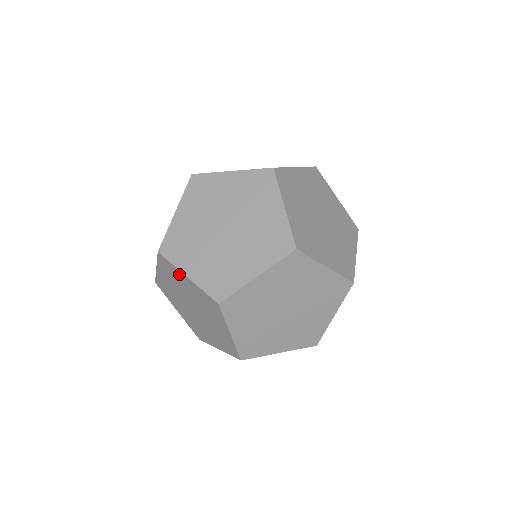
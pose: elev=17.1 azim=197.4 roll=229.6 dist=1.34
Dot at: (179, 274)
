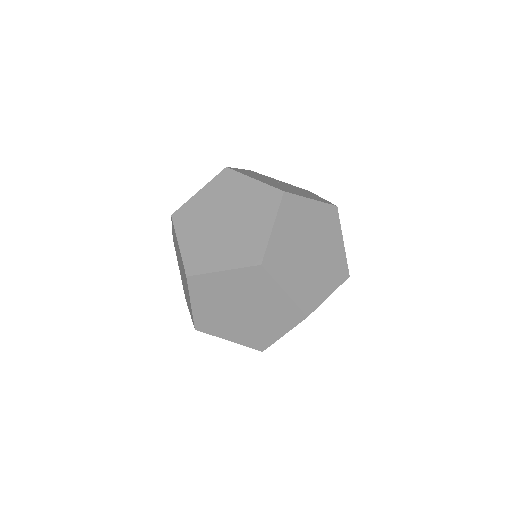
Dot at: occluded
